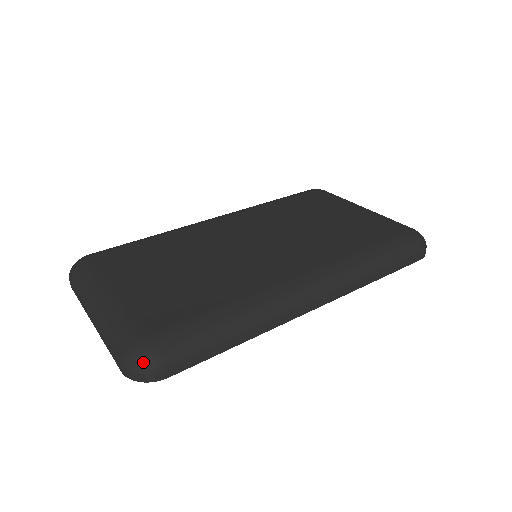
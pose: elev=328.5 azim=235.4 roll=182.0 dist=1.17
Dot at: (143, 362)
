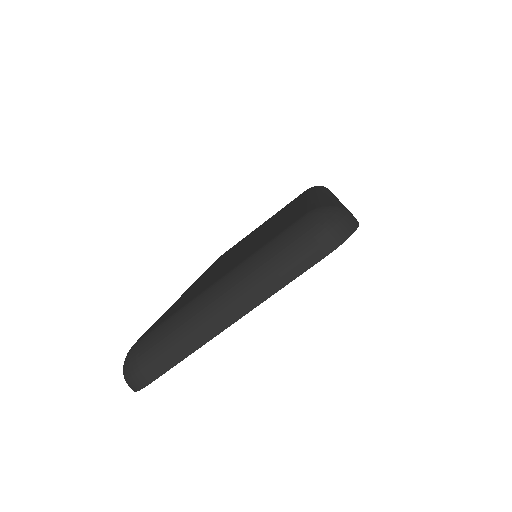
Dot at: (333, 213)
